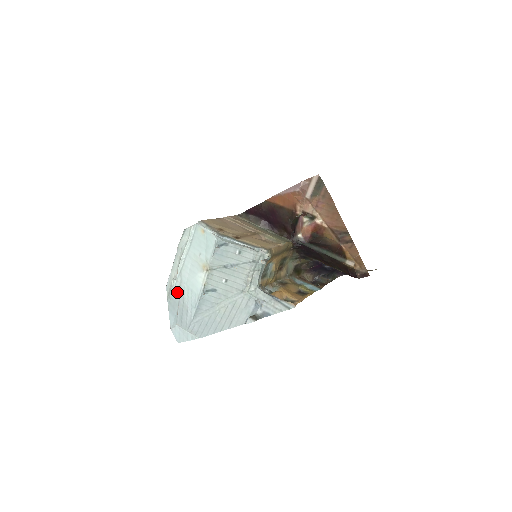
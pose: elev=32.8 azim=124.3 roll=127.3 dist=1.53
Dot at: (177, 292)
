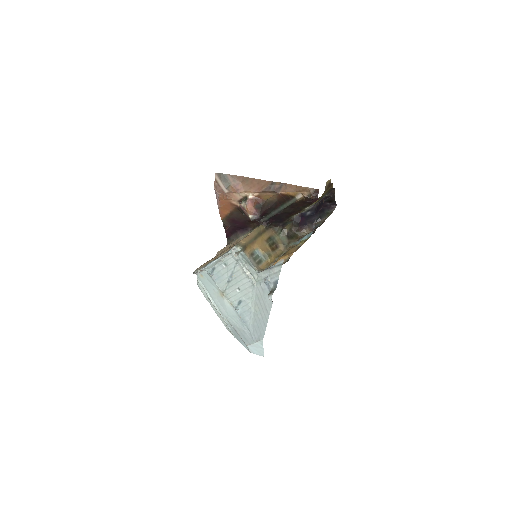
Dot at: (231, 326)
